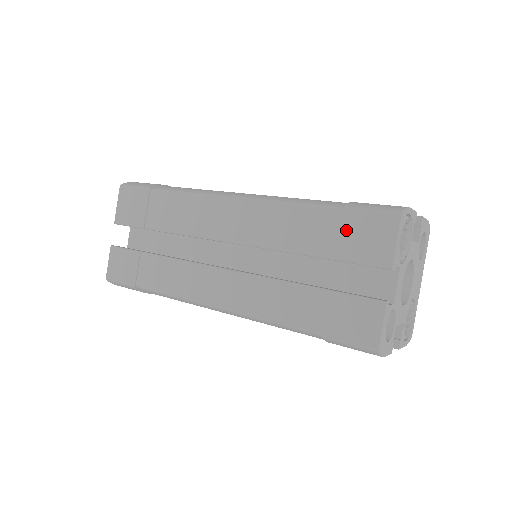
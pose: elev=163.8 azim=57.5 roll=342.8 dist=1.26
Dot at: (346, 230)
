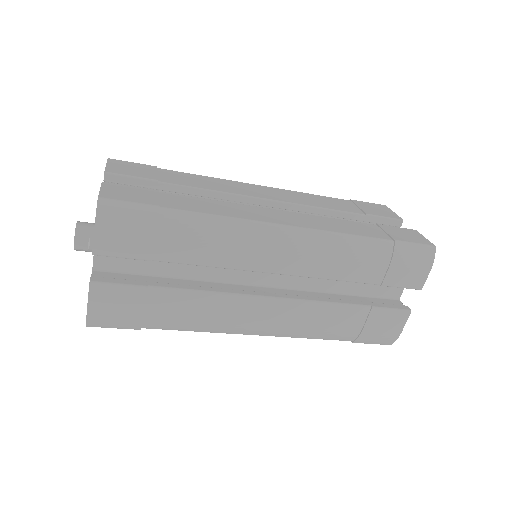
Dot at: (361, 205)
